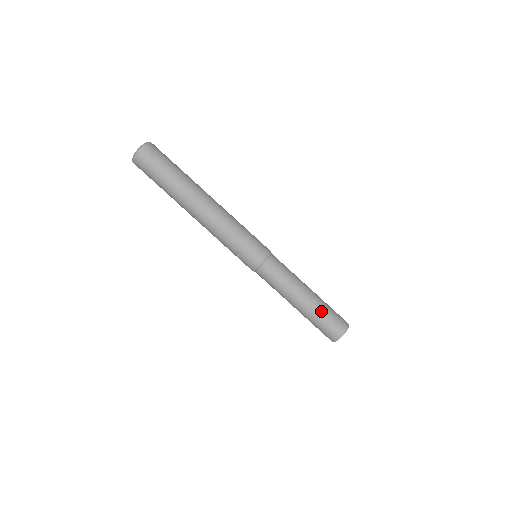
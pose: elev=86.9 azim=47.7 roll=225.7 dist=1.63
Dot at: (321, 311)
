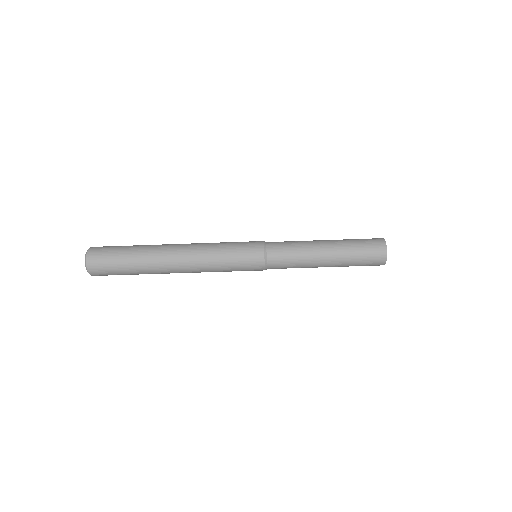
Dot at: (349, 265)
